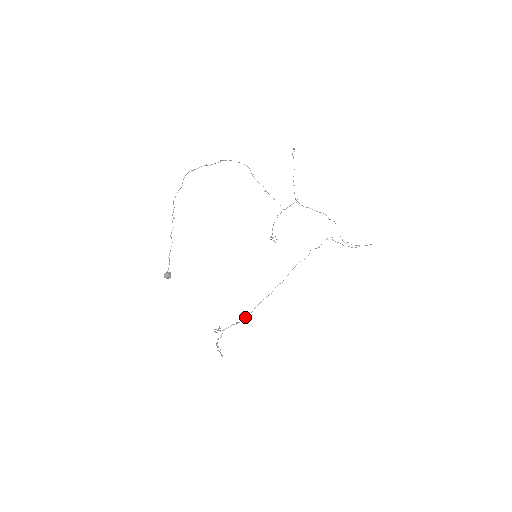
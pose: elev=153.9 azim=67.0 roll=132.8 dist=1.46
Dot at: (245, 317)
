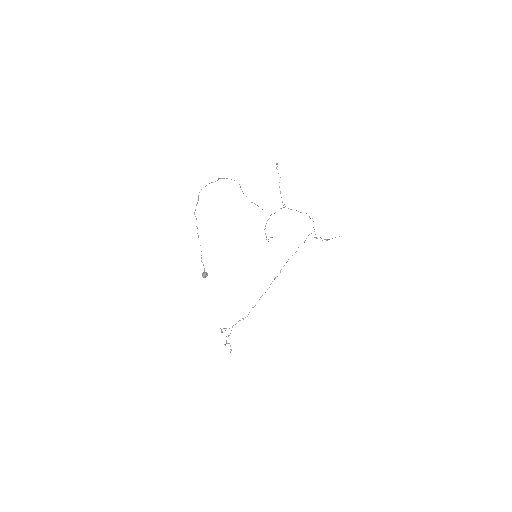
Dot at: (249, 312)
